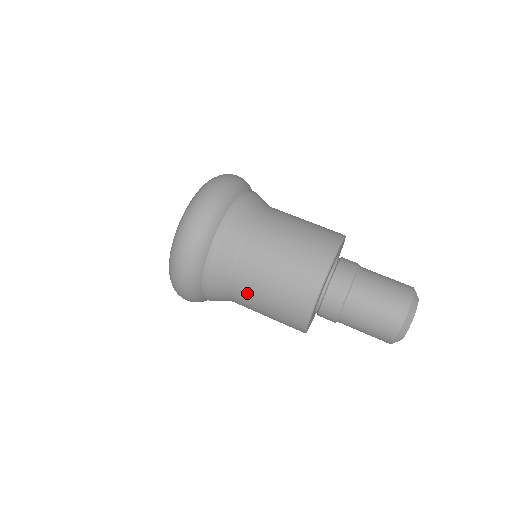
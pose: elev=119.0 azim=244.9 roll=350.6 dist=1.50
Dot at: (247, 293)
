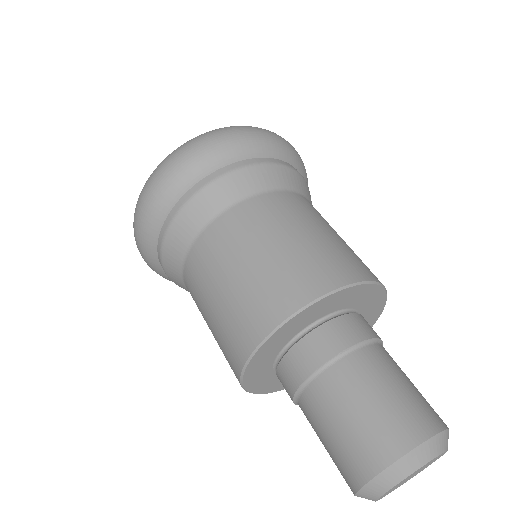
Dot at: occluded
